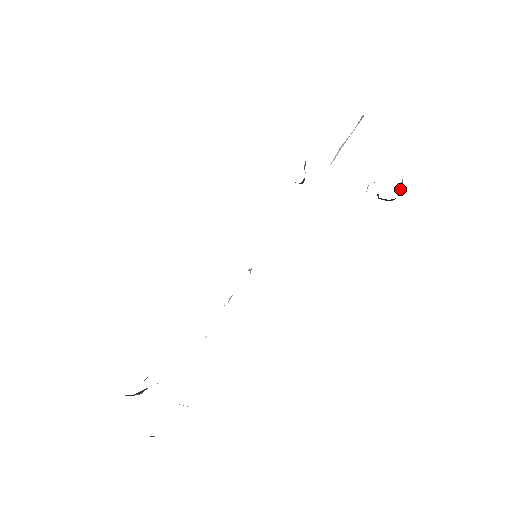
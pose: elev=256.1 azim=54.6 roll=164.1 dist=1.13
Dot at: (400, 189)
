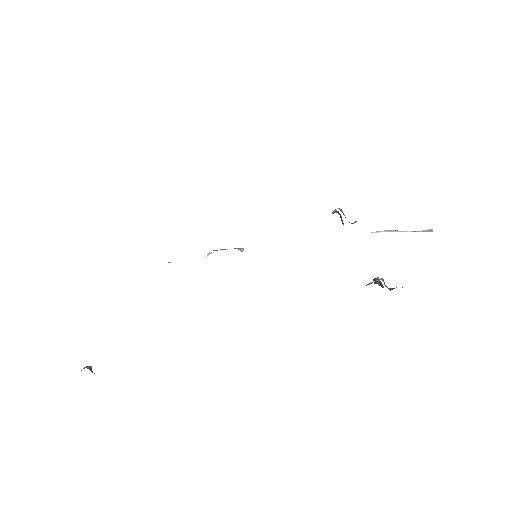
Dot at: occluded
